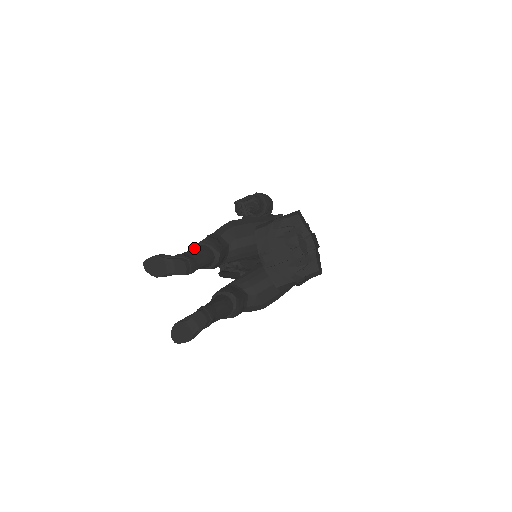
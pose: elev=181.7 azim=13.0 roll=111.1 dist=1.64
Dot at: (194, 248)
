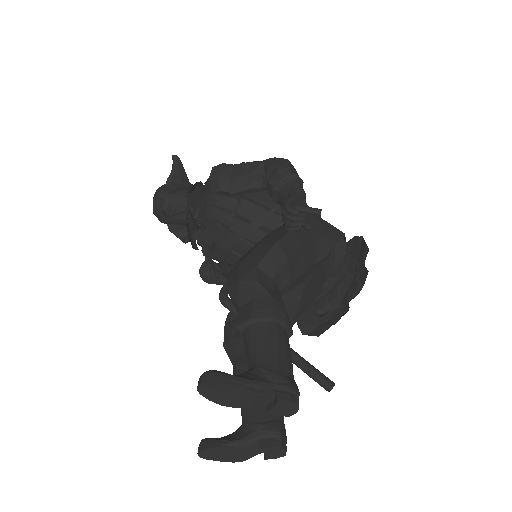
Dot at: (272, 338)
